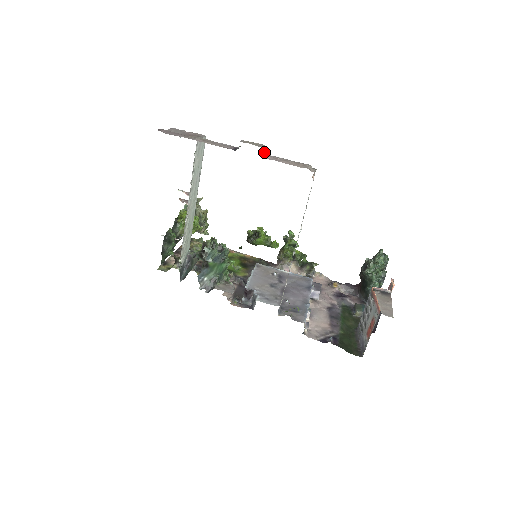
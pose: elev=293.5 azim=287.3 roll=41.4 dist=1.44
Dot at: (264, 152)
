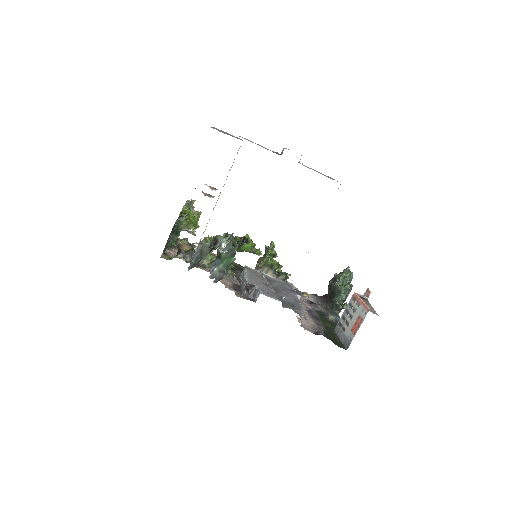
Dot at: occluded
